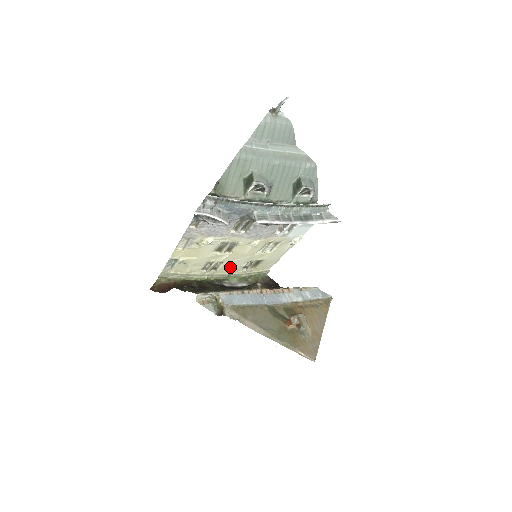
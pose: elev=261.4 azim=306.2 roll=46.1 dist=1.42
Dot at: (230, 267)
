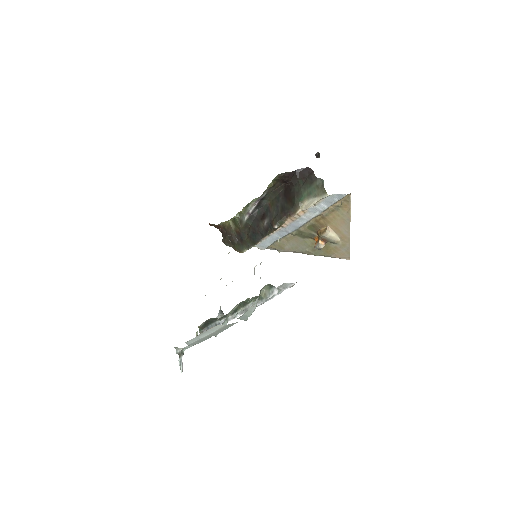
Dot at: occluded
